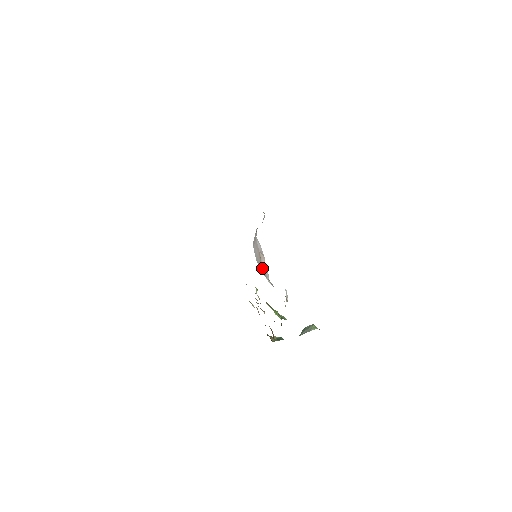
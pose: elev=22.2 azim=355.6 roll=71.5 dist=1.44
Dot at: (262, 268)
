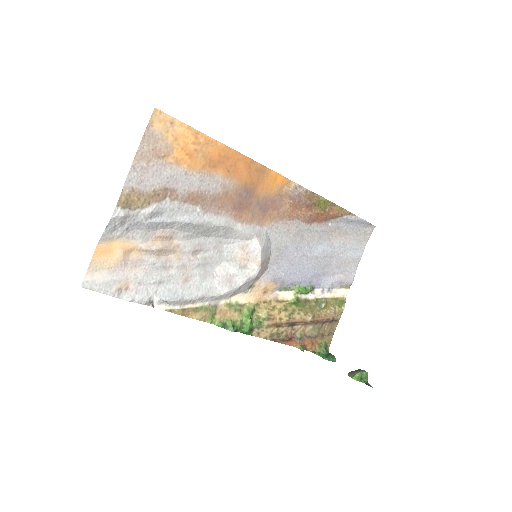
Dot at: (231, 270)
